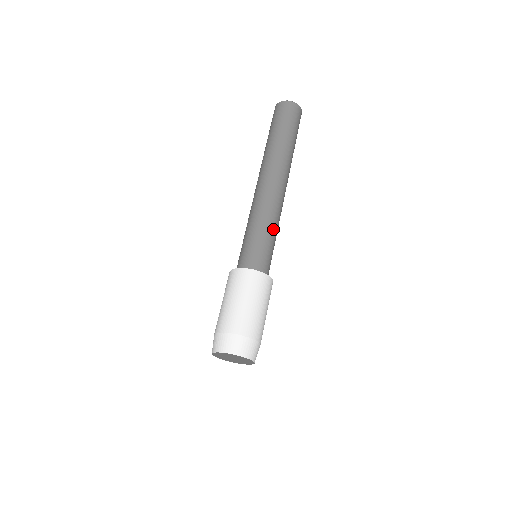
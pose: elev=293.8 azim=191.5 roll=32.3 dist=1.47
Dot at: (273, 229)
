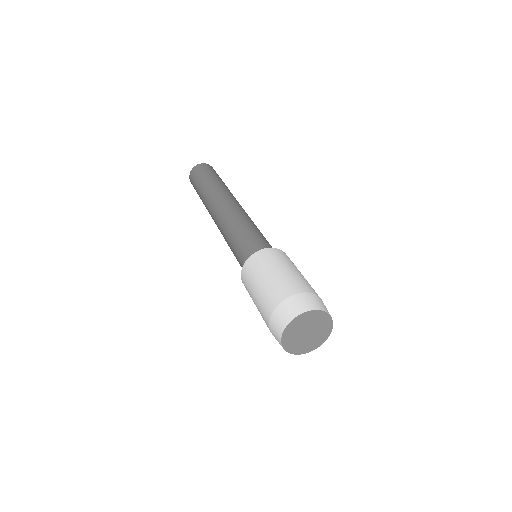
Dot at: (244, 226)
